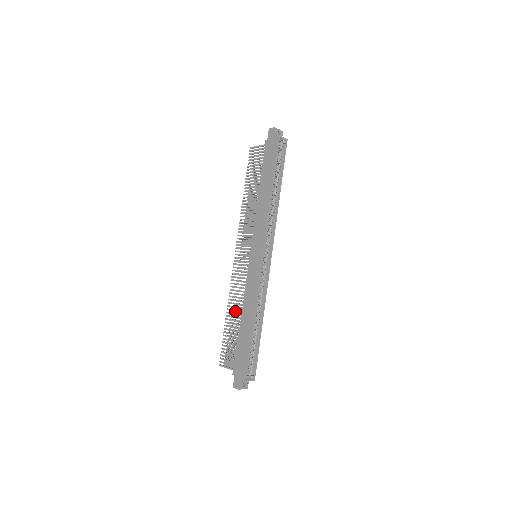
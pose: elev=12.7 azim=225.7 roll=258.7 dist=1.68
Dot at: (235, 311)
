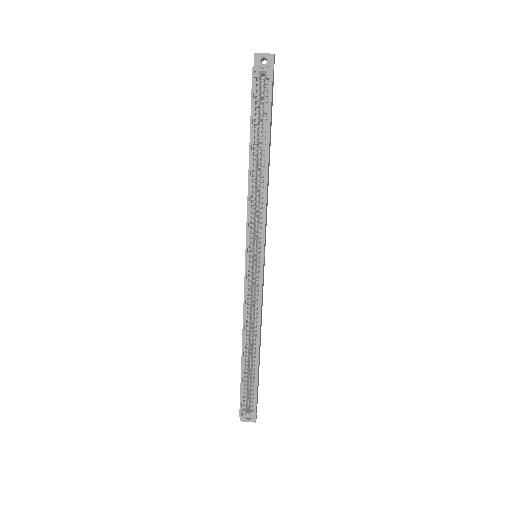
Dot at: occluded
